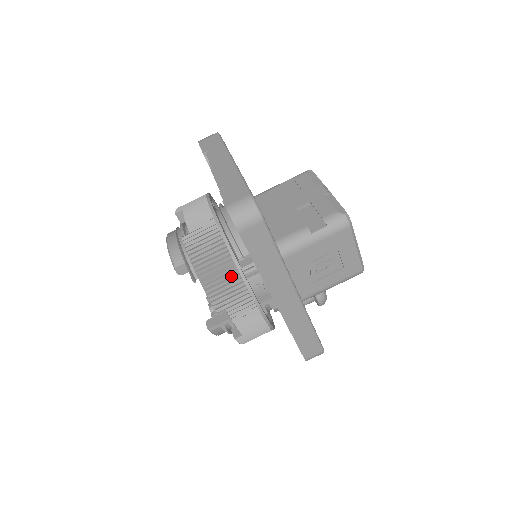
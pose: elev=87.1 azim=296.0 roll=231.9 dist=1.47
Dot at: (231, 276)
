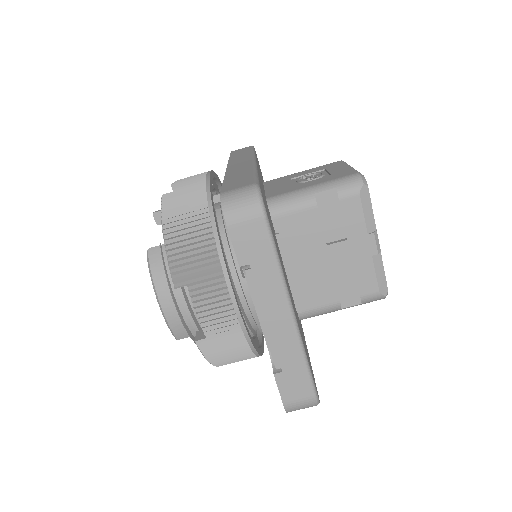
Dot at: occluded
